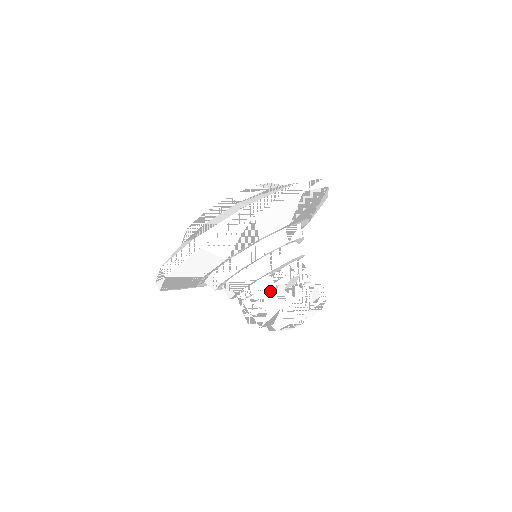
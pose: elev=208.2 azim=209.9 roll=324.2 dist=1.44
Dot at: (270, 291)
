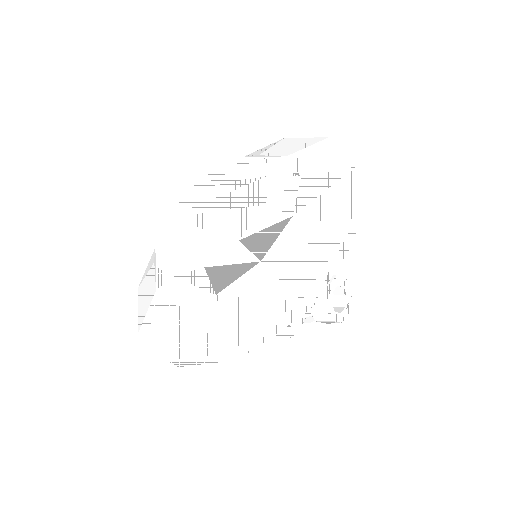
Dot at: occluded
